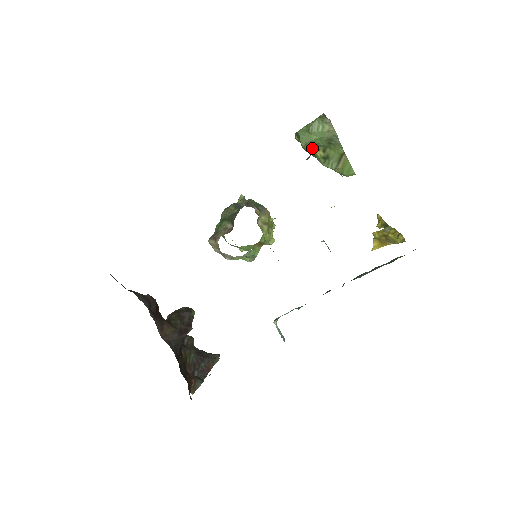
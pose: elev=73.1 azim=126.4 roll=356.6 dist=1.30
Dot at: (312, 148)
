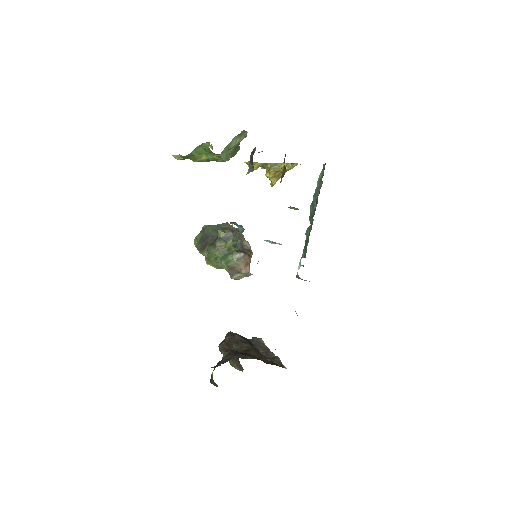
Dot at: (215, 157)
